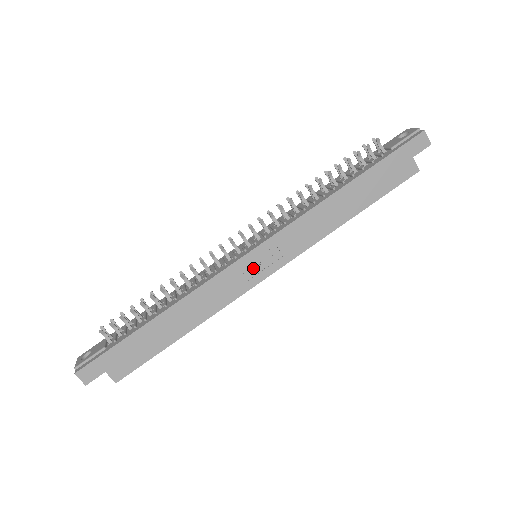
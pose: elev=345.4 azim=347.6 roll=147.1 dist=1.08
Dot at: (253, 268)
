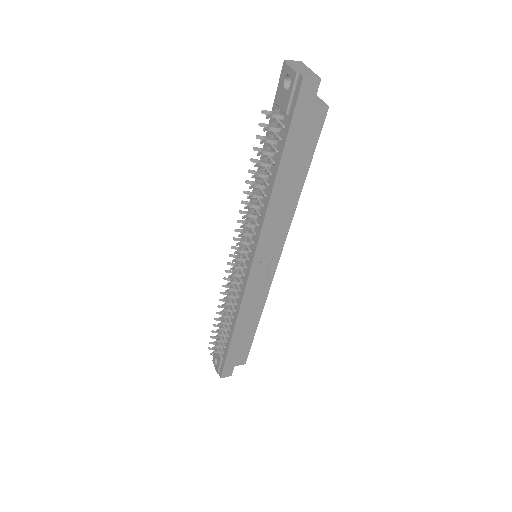
Dot at: (262, 273)
